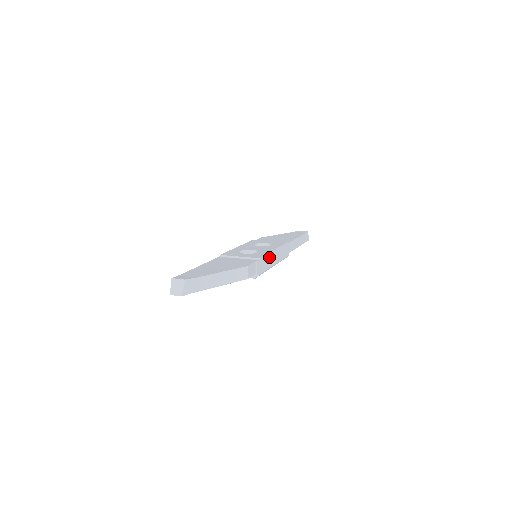
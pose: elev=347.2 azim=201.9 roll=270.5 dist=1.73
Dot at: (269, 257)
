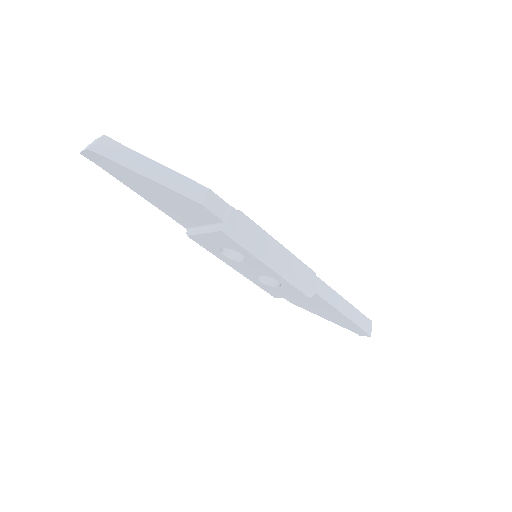
Dot at: (263, 237)
